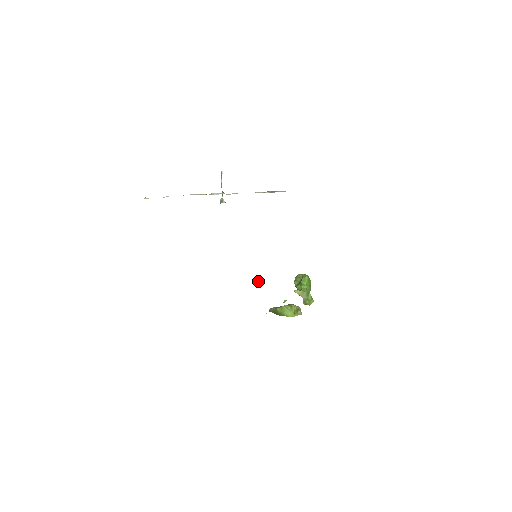
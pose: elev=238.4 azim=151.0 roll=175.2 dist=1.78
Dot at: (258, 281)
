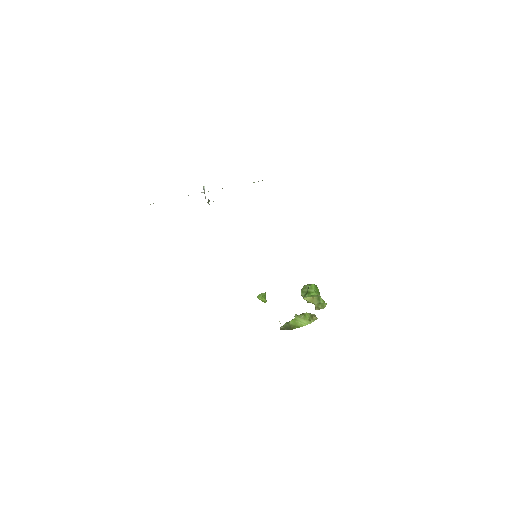
Dot at: (263, 296)
